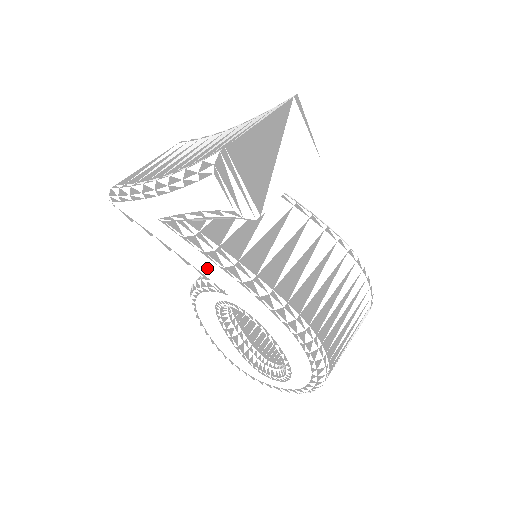
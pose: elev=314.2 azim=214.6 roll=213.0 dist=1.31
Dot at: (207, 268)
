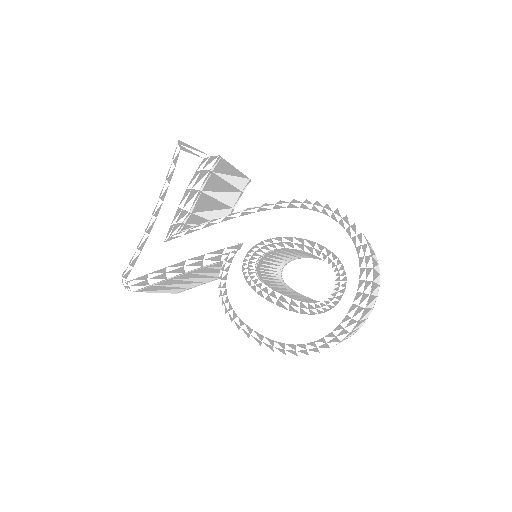
Dot at: (216, 238)
